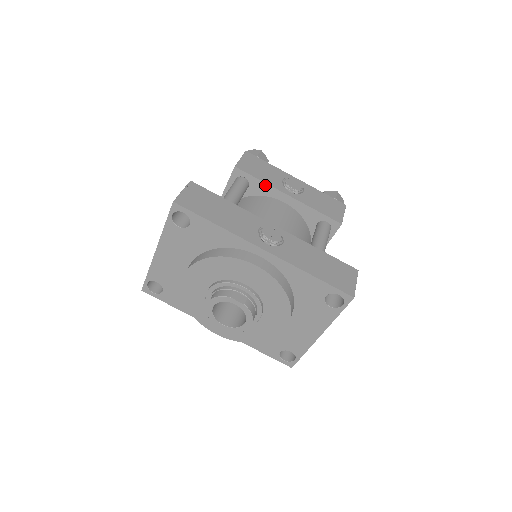
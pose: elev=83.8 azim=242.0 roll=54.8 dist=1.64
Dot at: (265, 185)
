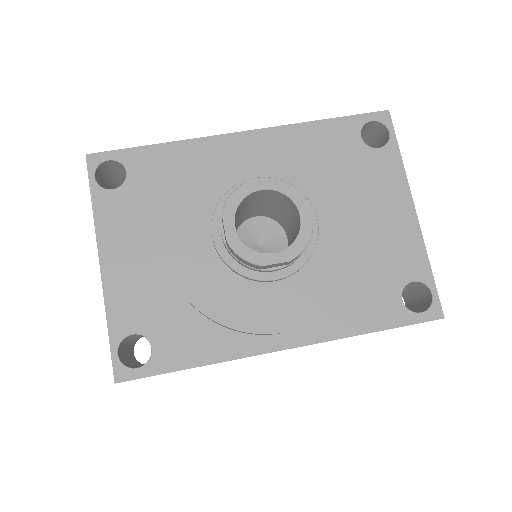
Dot at: occluded
